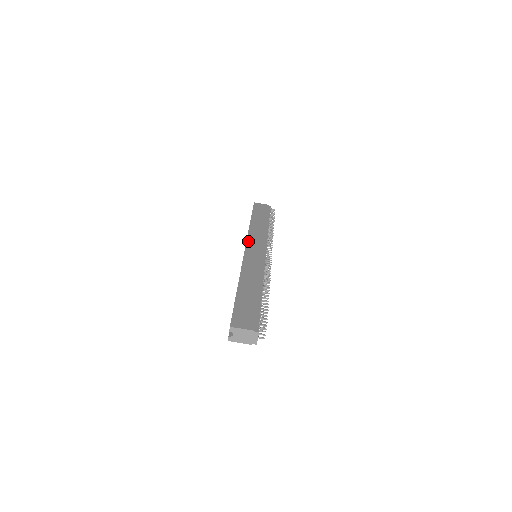
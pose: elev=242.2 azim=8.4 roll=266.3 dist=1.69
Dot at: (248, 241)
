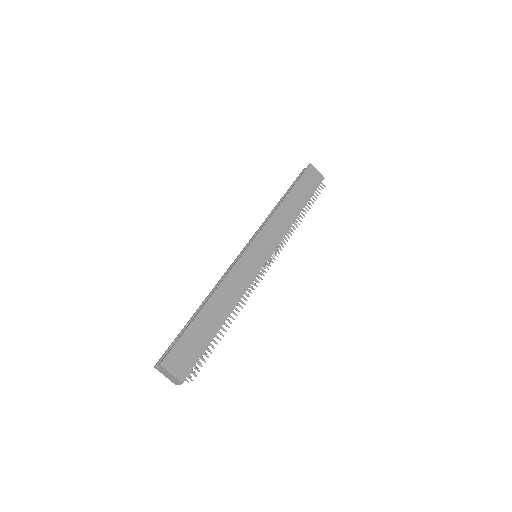
Dot at: (260, 233)
